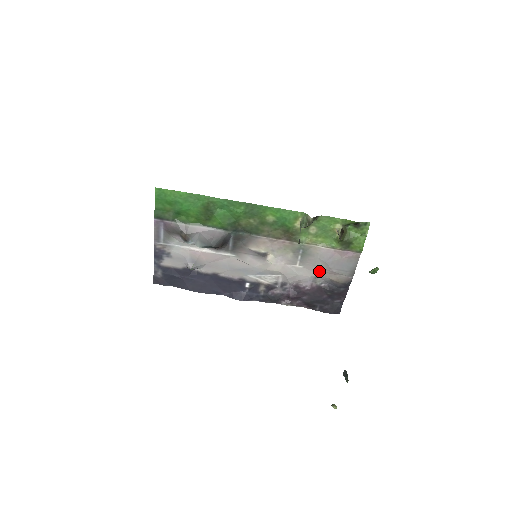
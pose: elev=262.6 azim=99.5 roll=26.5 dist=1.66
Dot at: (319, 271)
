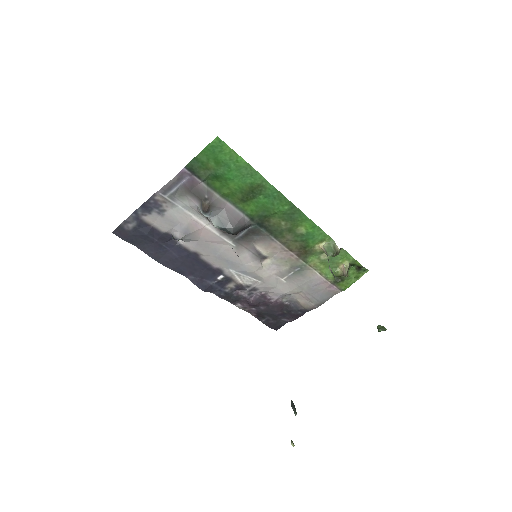
Dot at: (296, 291)
